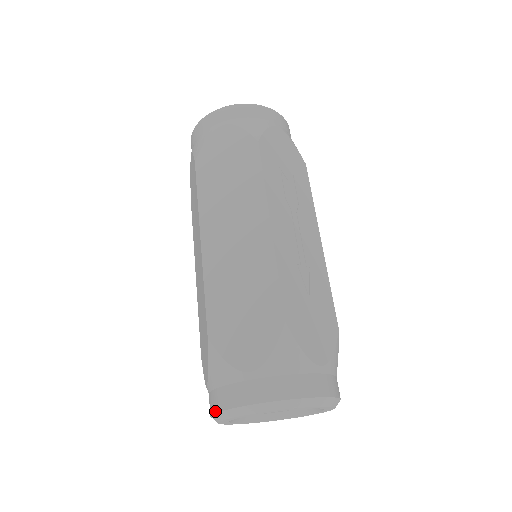
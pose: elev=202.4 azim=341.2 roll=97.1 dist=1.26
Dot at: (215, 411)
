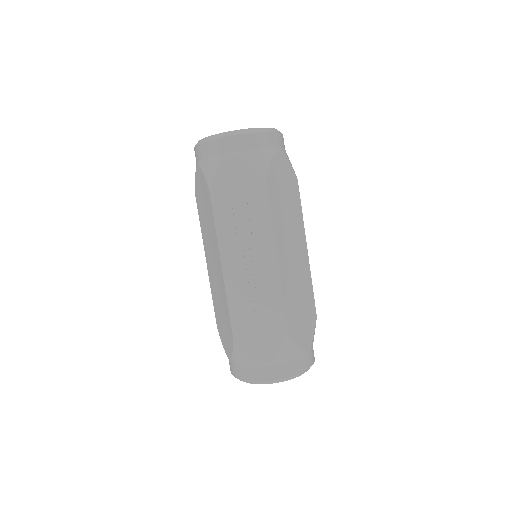
Dot at: occluded
